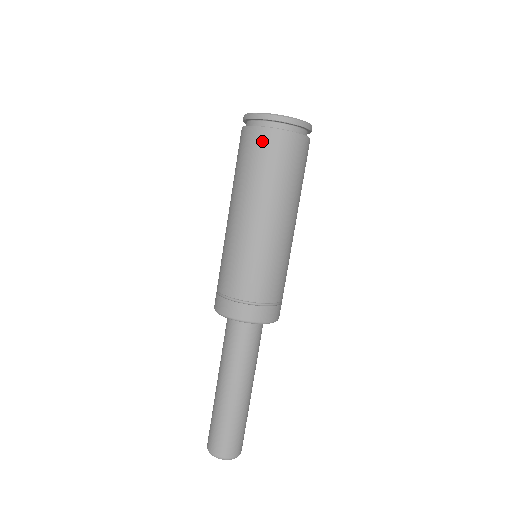
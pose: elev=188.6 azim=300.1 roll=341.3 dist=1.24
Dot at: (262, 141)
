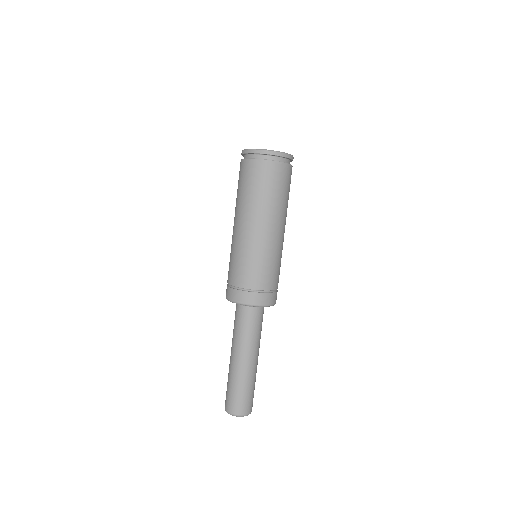
Dot at: (257, 169)
